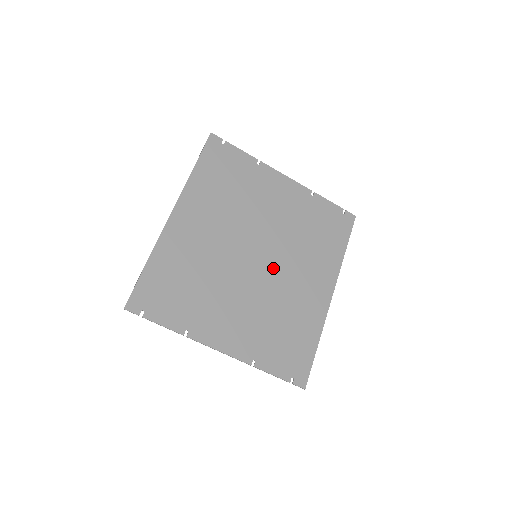
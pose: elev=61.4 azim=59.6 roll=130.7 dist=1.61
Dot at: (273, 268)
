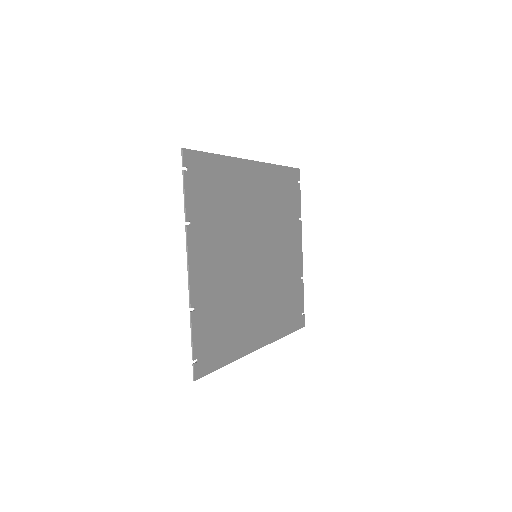
Dot at: (255, 277)
